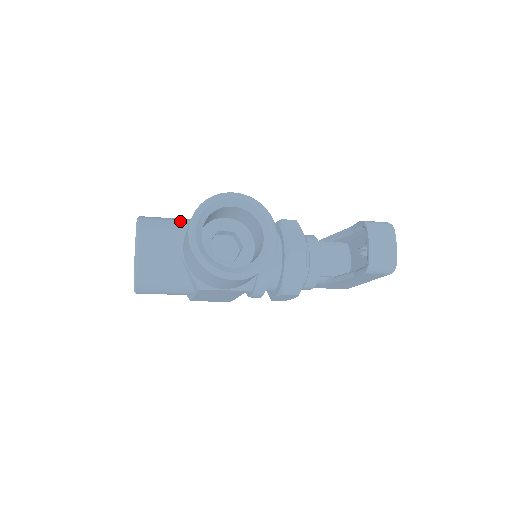
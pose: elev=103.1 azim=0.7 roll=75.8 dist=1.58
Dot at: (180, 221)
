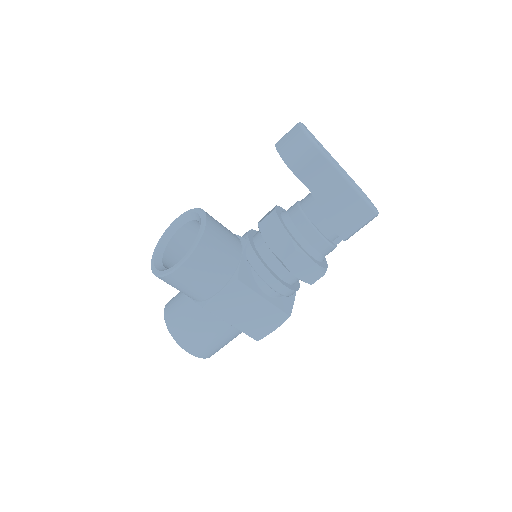
Dot at: occluded
